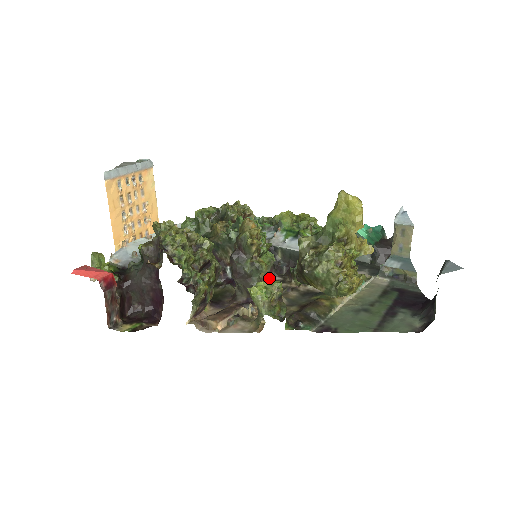
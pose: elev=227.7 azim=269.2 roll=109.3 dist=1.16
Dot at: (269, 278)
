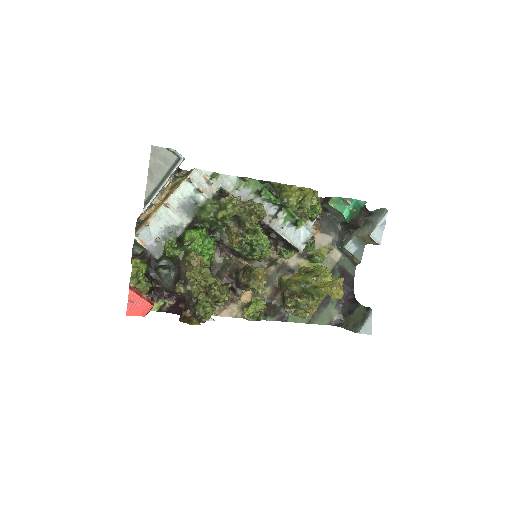
Dot at: occluded
